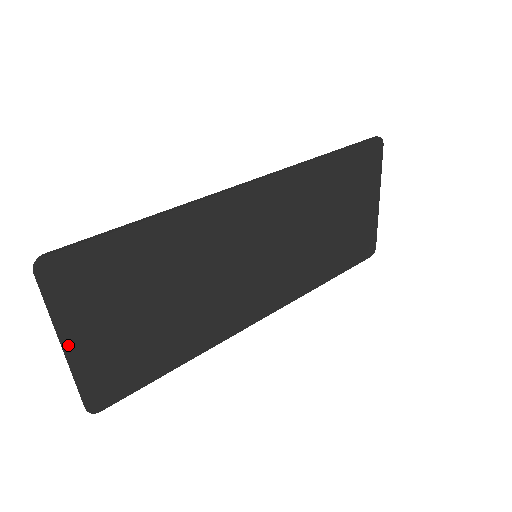
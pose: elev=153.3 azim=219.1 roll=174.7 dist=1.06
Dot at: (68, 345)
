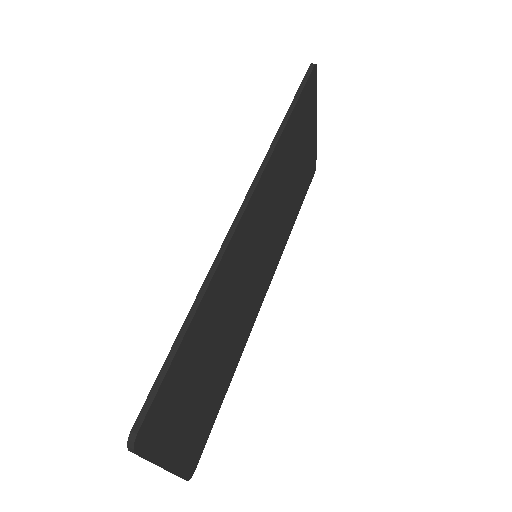
Dot at: (168, 463)
